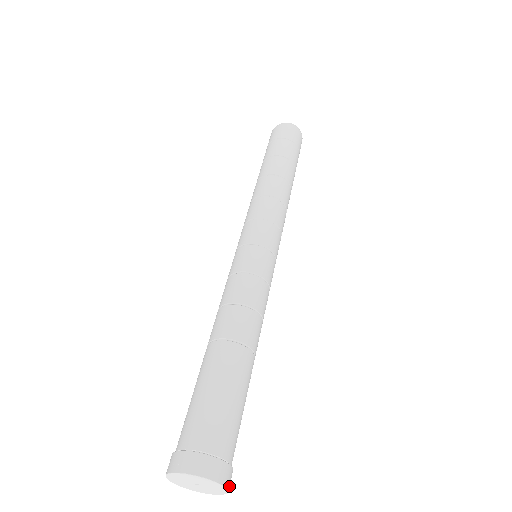
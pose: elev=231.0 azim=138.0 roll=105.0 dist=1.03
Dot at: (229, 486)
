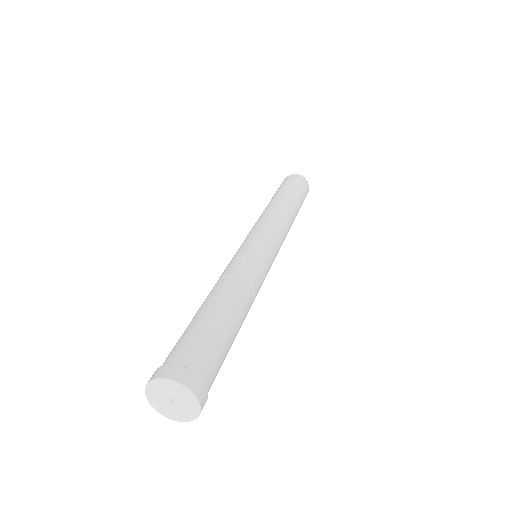
Dot at: (200, 412)
